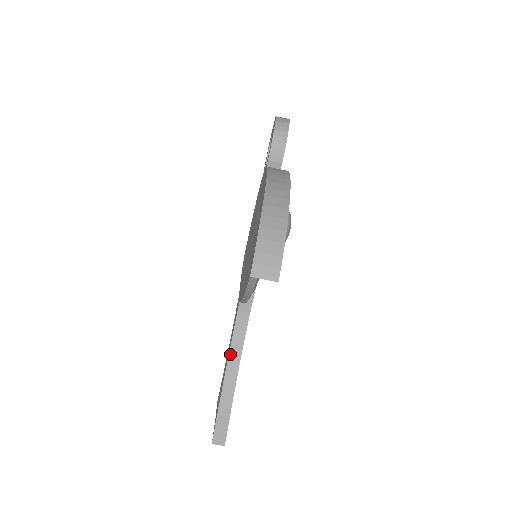
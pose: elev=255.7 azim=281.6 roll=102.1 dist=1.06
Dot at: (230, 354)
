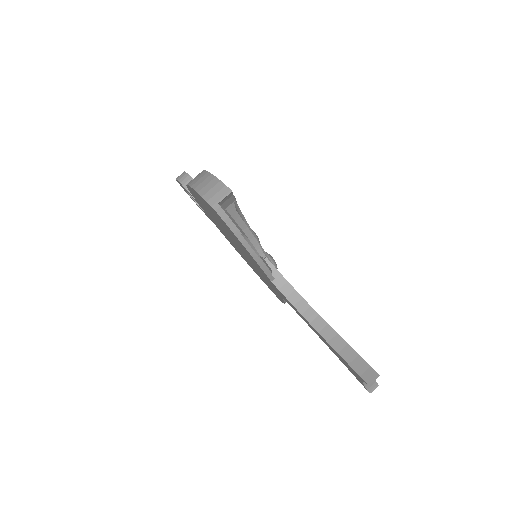
Dot at: (309, 321)
